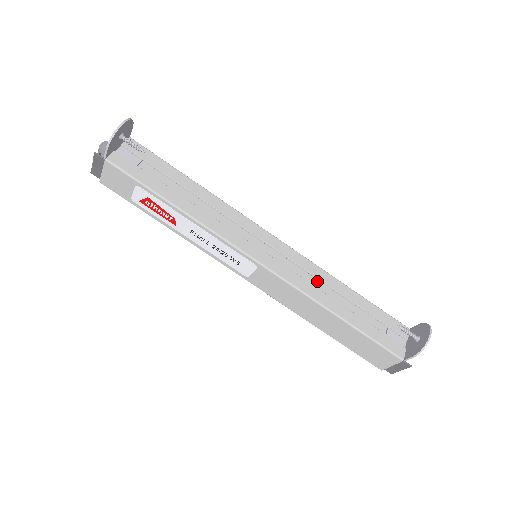
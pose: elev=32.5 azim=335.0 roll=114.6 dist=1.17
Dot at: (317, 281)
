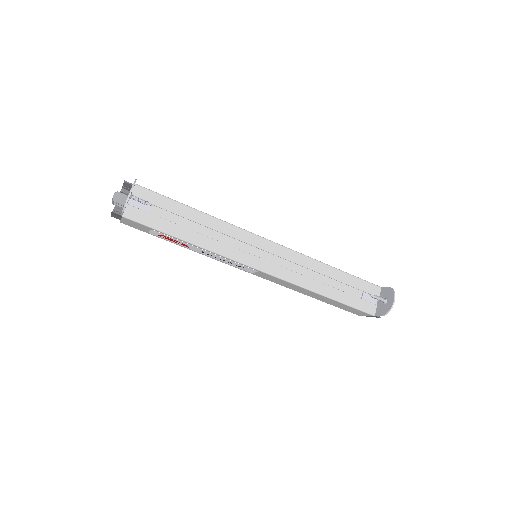
Dot at: (306, 268)
